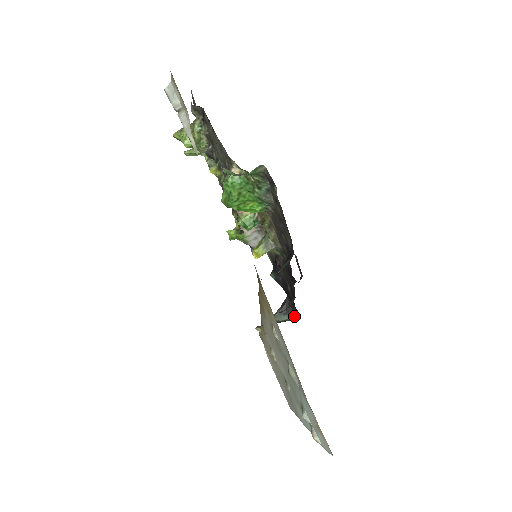
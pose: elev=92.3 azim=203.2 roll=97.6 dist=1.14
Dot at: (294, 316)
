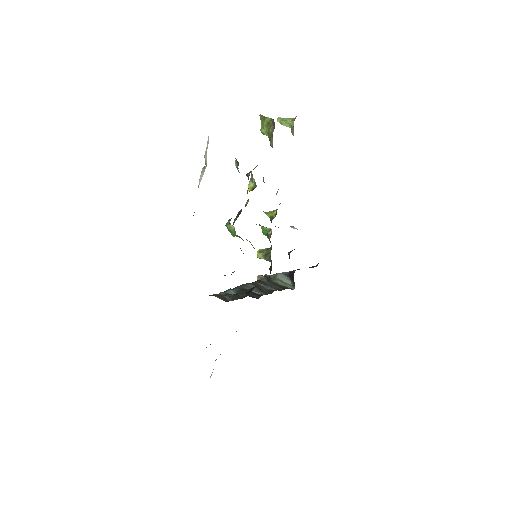
Dot at: (292, 285)
